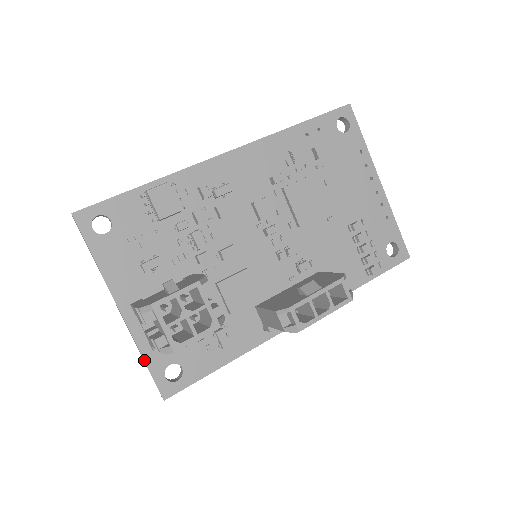
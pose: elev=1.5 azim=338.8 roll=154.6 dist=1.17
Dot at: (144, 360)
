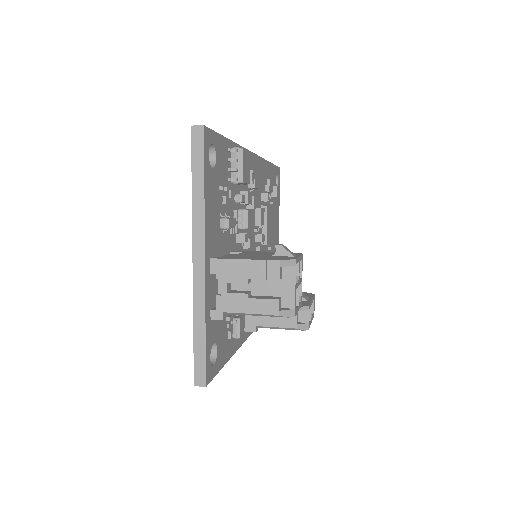
Dot at: (205, 330)
